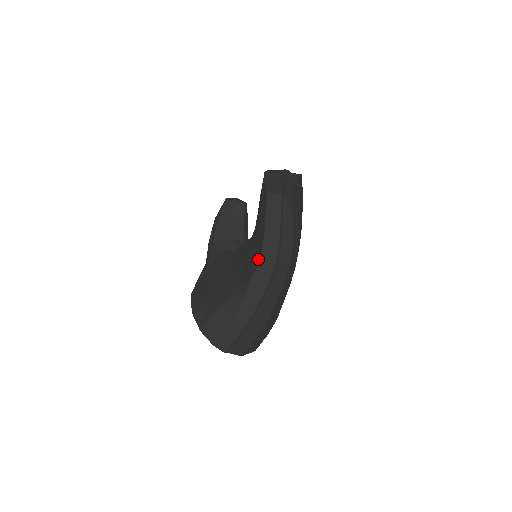
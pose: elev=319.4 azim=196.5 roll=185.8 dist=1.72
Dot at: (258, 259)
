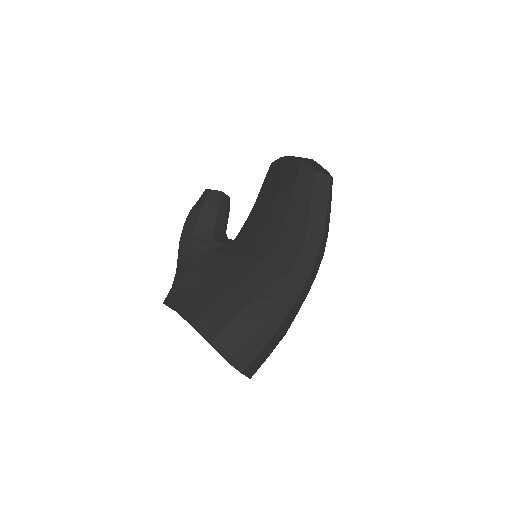
Dot at: (299, 248)
